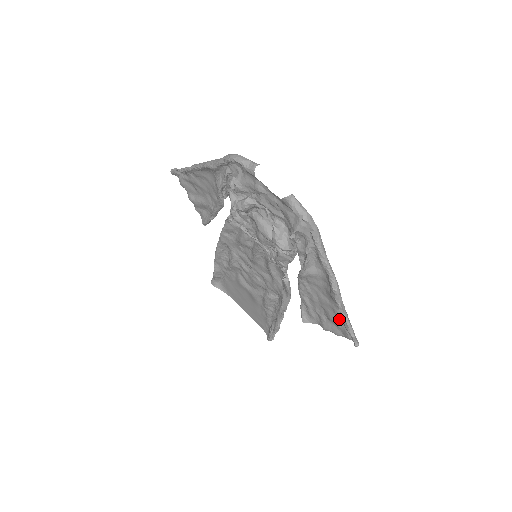
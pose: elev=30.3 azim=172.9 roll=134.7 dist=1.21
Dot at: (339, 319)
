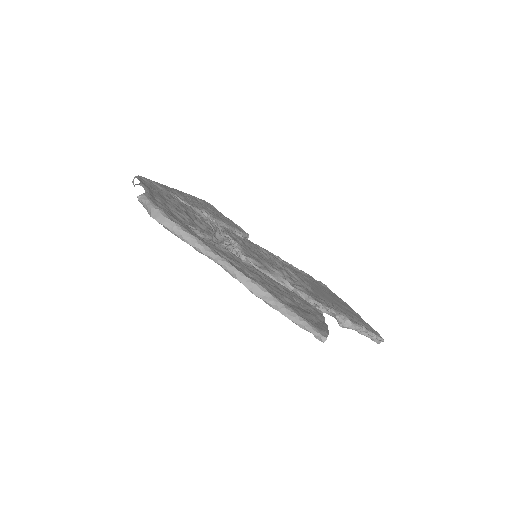
Dot at: (294, 309)
